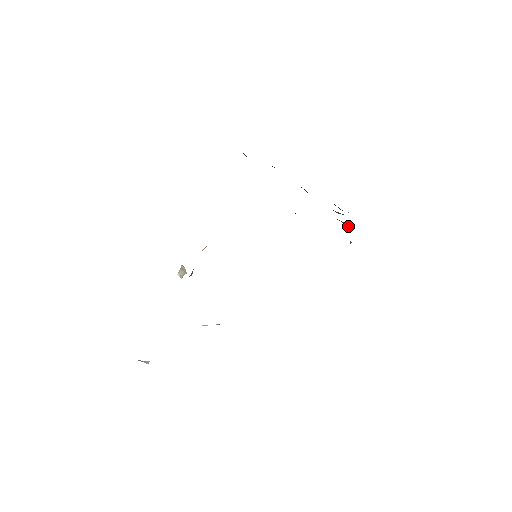
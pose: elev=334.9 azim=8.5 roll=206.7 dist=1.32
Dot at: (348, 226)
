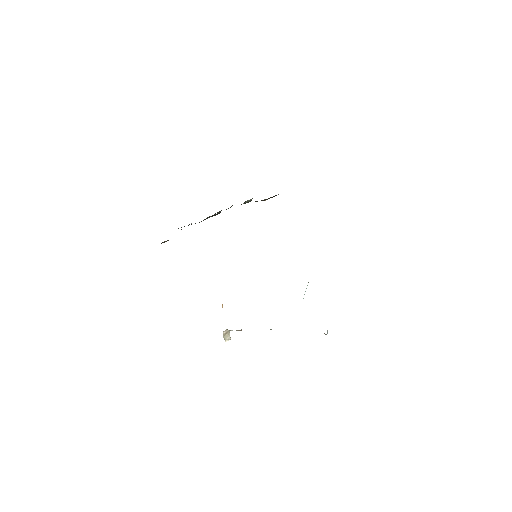
Dot at: (249, 200)
